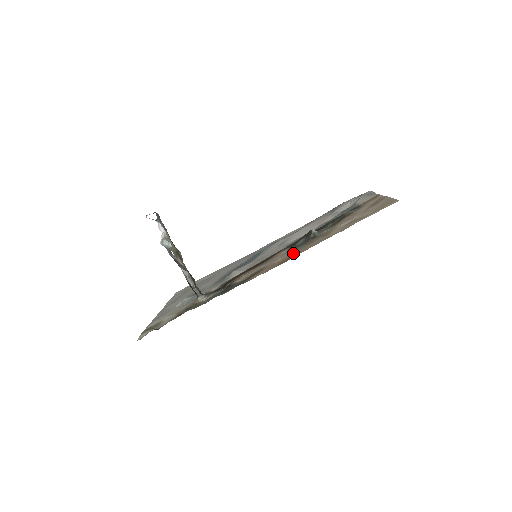
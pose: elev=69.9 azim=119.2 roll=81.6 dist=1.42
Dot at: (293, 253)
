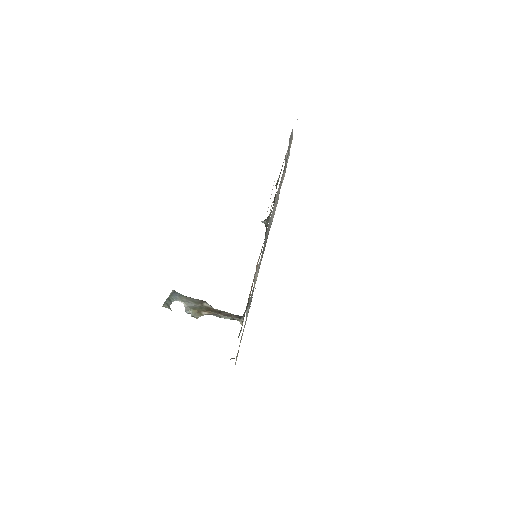
Dot at: occluded
